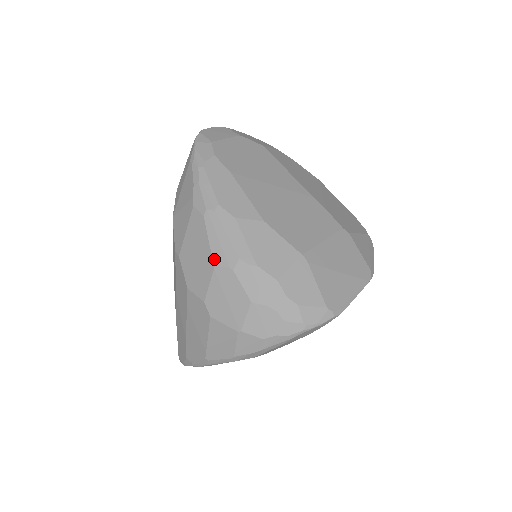
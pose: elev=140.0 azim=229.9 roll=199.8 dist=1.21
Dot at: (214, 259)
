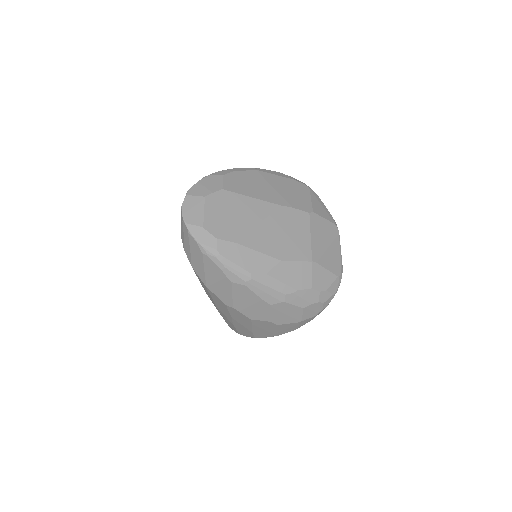
Dot at: (268, 303)
